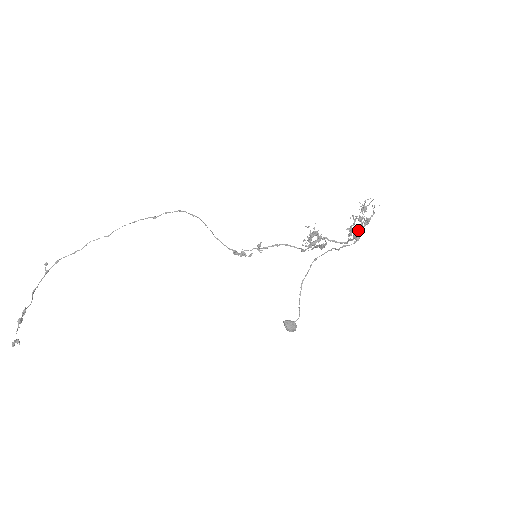
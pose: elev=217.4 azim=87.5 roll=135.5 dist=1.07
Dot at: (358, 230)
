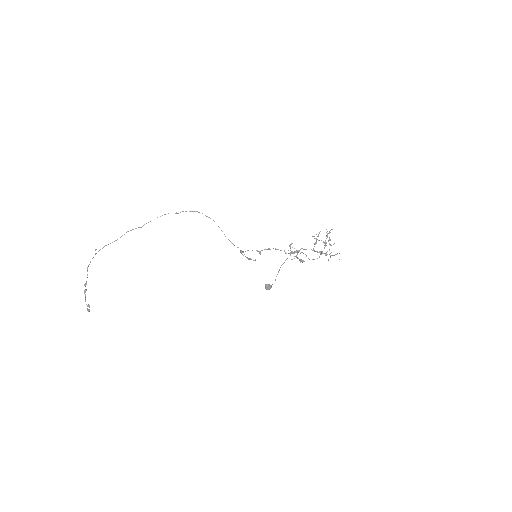
Dot at: occluded
